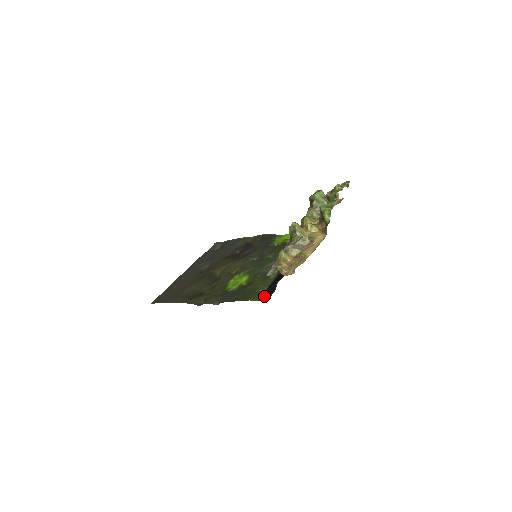
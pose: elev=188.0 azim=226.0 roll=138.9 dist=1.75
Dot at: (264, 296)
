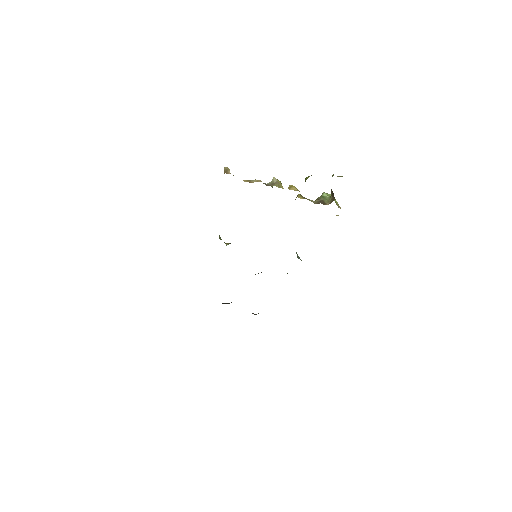
Dot at: occluded
